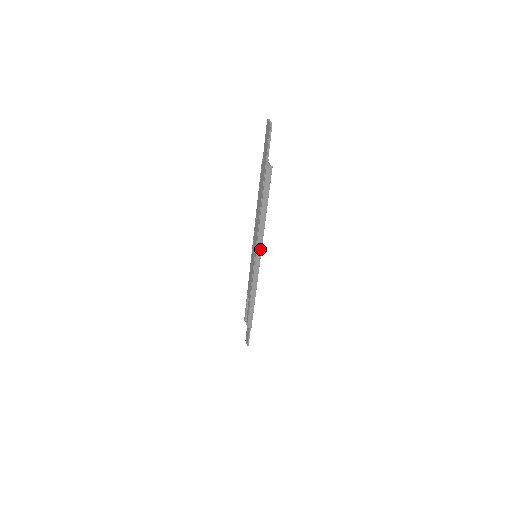
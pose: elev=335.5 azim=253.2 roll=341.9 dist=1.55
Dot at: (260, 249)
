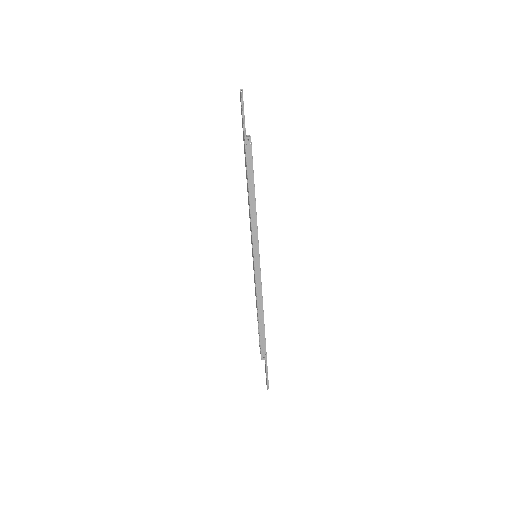
Dot at: (257, 243)
